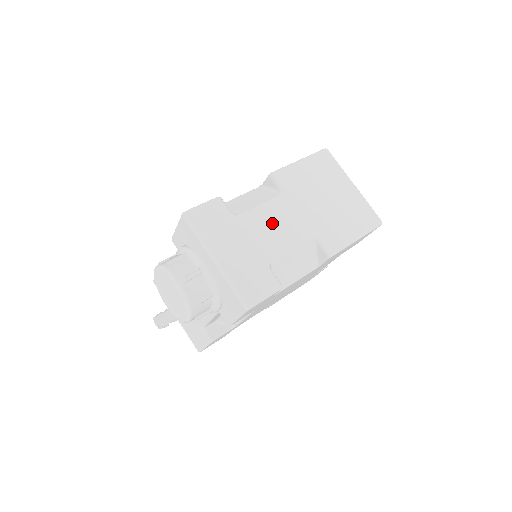
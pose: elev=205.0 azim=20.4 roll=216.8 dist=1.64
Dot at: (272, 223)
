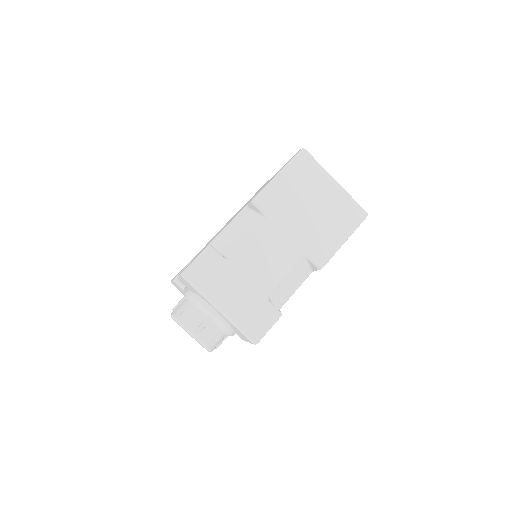
Dot at: (263, 255)
